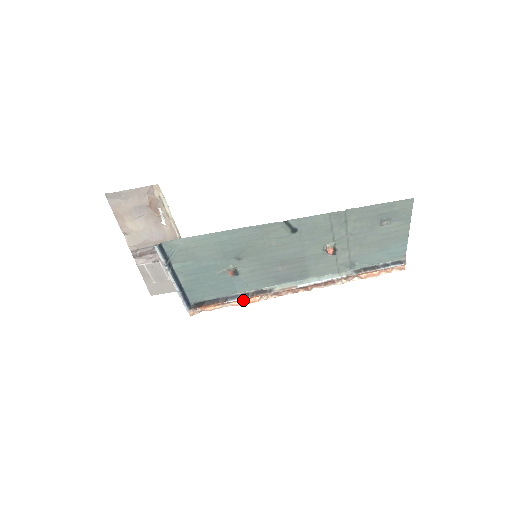
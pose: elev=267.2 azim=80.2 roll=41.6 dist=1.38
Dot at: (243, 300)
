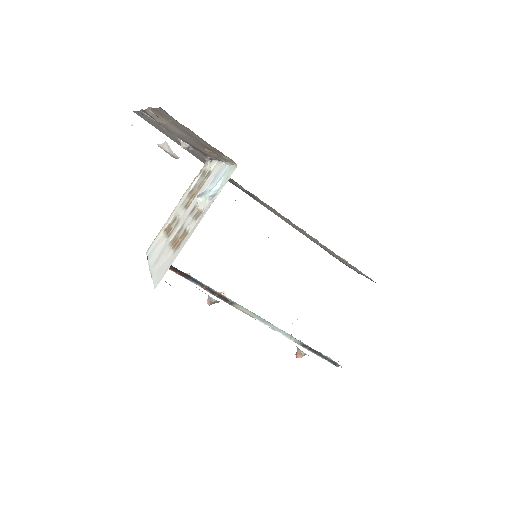
Dot at: (203, 287)
